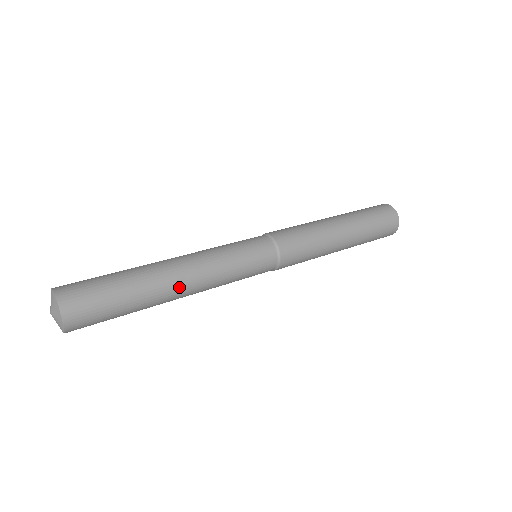
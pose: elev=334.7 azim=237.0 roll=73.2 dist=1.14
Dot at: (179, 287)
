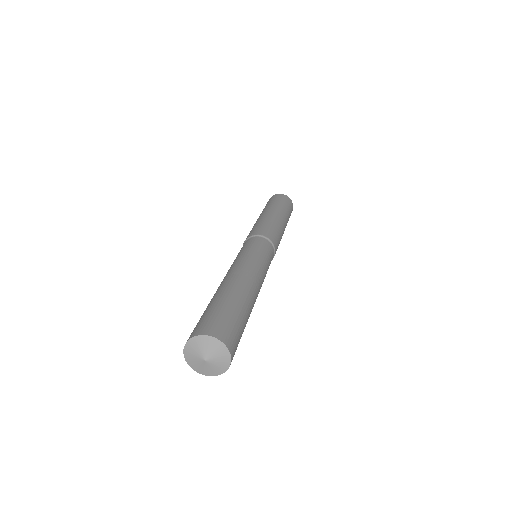
Dot at: (255, 301)
